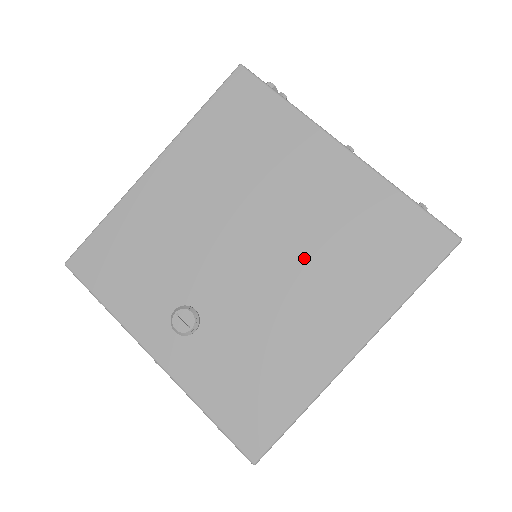
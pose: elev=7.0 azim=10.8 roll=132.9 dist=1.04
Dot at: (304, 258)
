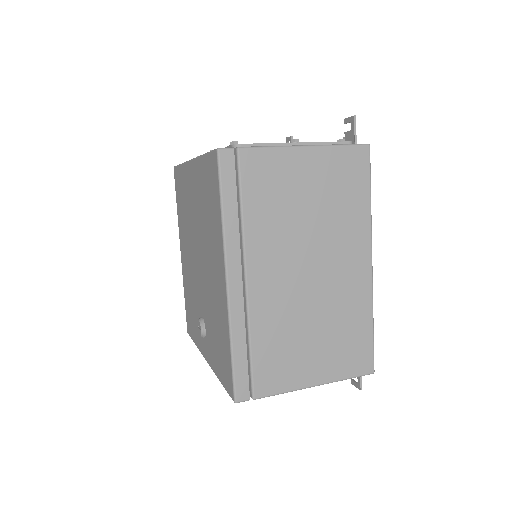
Dot at: (204, 243)
